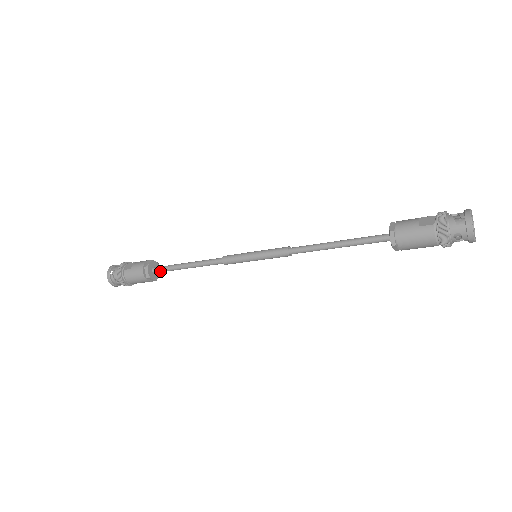
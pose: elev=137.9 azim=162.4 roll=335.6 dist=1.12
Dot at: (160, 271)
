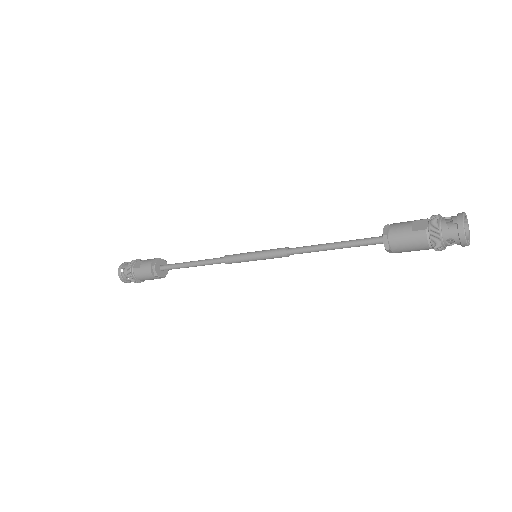
Dot at: (167, 269)
